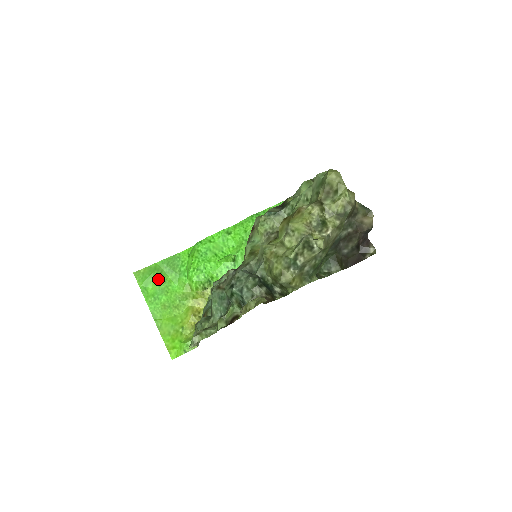
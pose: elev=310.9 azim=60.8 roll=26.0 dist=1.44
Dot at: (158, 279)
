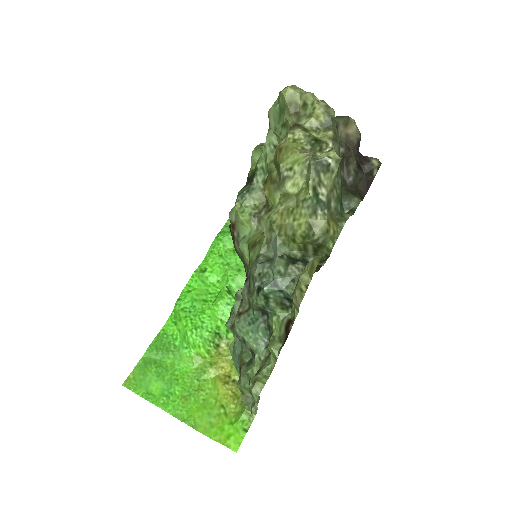
Dot at: (156, 372)
